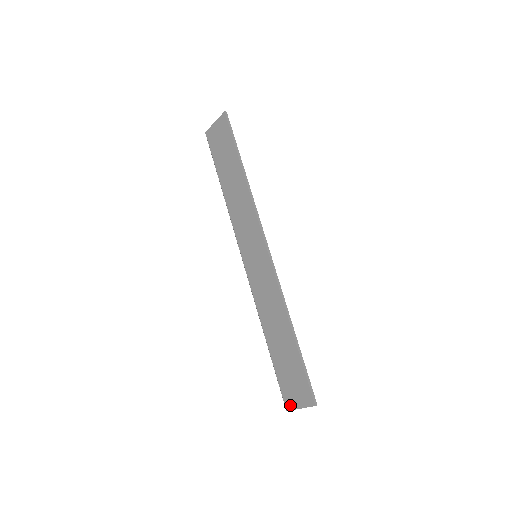
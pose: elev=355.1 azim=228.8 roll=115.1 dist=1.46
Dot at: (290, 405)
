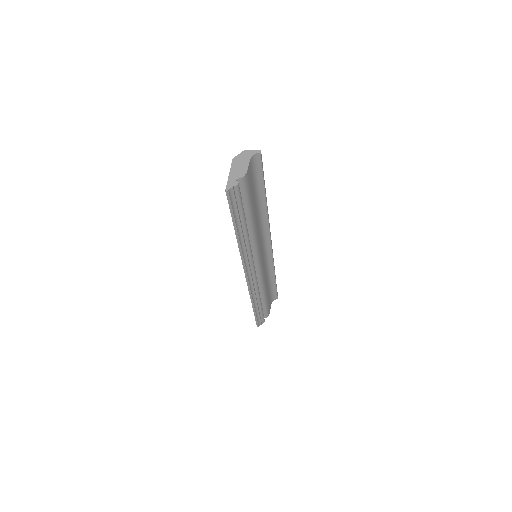
Dot at: occluded
